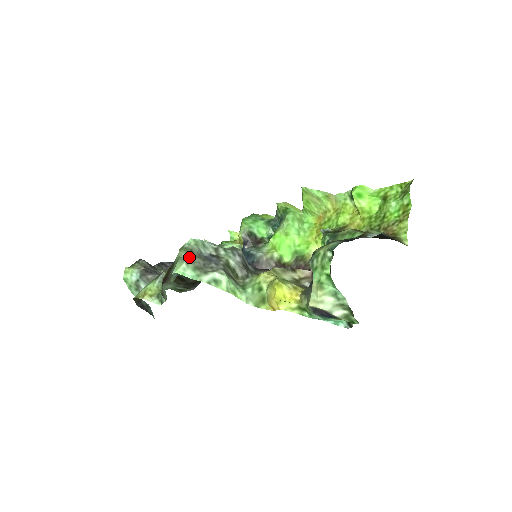
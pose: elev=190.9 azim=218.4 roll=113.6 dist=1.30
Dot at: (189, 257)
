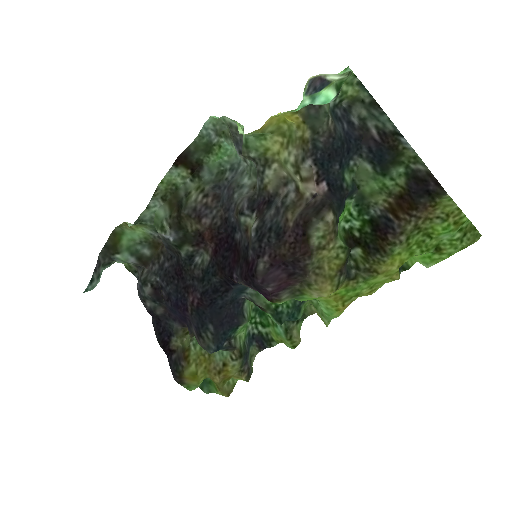
Dot at: (228, 128)
